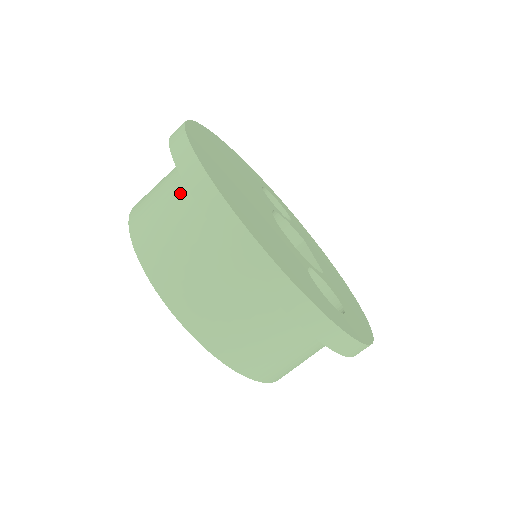
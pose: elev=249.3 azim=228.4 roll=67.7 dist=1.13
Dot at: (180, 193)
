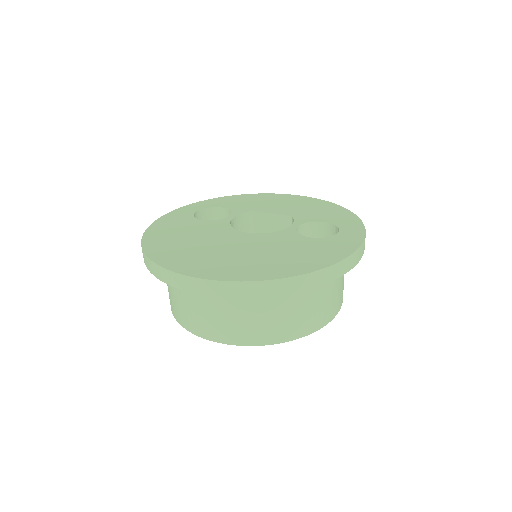
Dot at: (220, 299)
